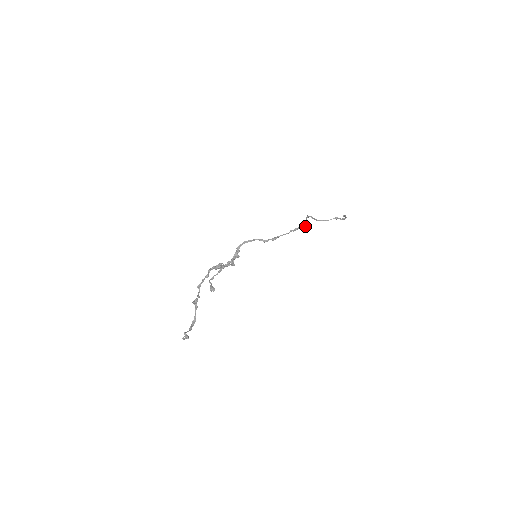
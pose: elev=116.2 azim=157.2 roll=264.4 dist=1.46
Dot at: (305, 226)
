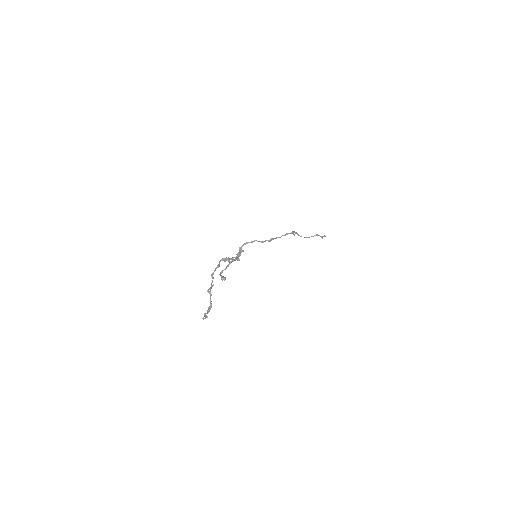
Dot at: occluded
